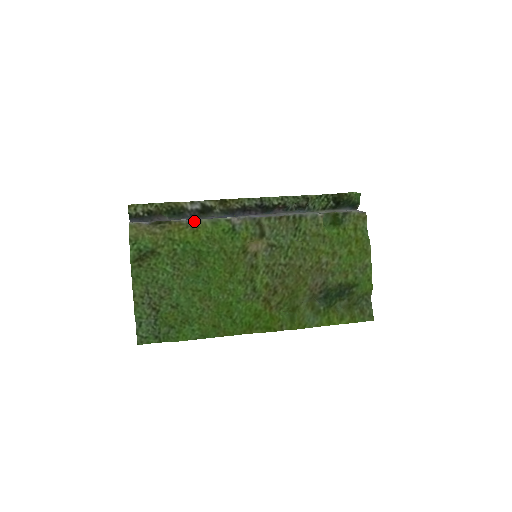
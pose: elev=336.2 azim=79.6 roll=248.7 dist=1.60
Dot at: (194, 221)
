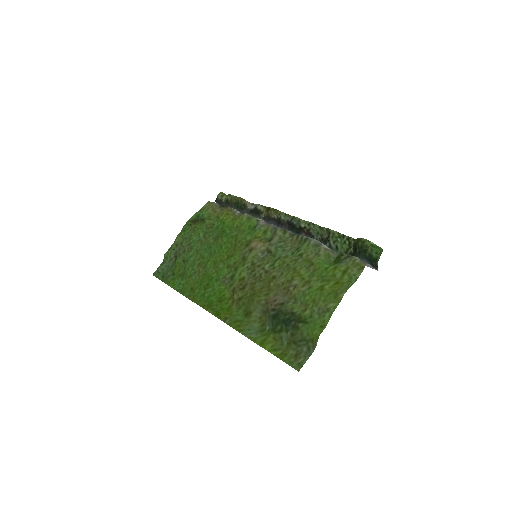
Dot at: (240, 213)
